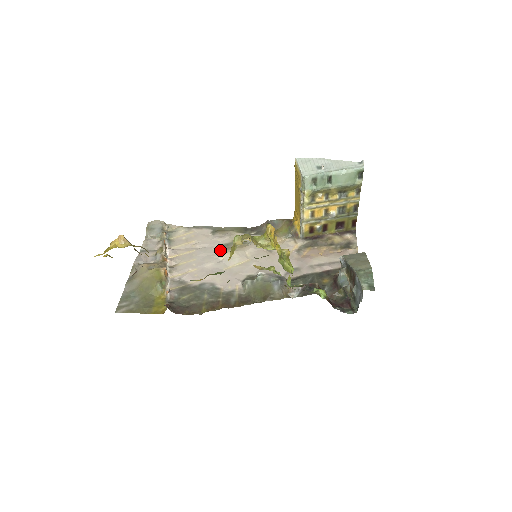
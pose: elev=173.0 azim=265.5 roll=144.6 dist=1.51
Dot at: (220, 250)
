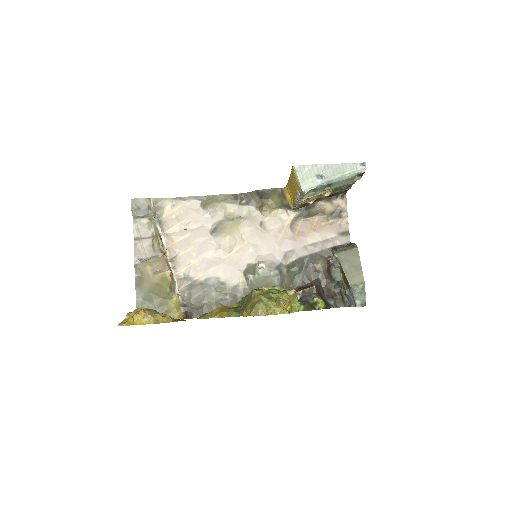
Dot at: (215, 233)
